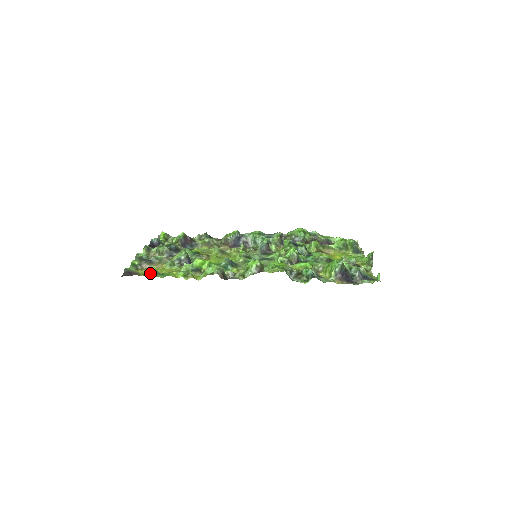
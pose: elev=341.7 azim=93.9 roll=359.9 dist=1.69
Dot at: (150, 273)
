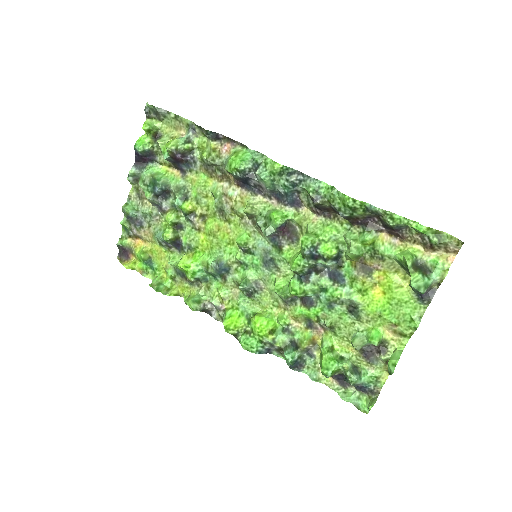
Dot at: (141, 260)
